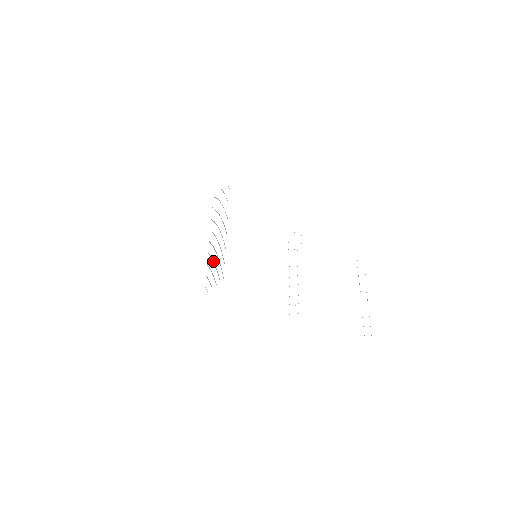
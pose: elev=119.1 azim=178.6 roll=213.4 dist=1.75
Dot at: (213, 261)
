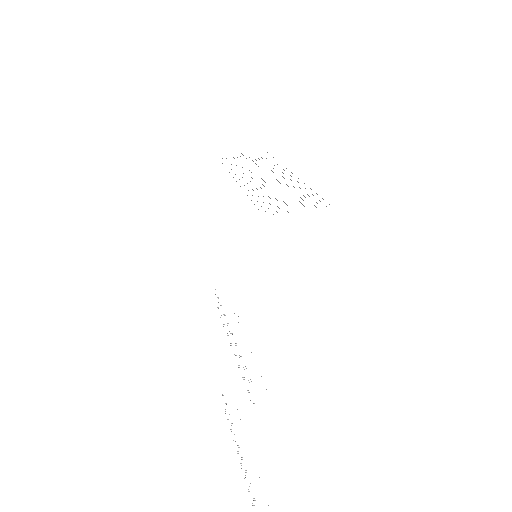
Dot at: occluded
